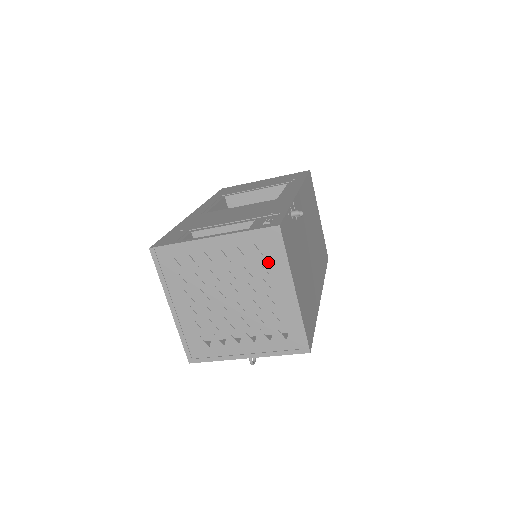
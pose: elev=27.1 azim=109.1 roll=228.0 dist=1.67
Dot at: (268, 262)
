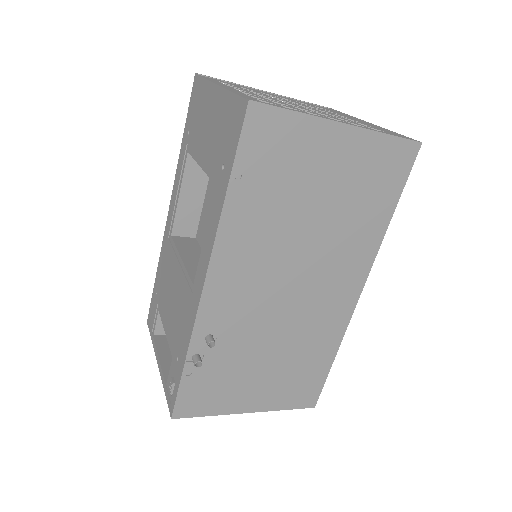
Dot at: occluded
